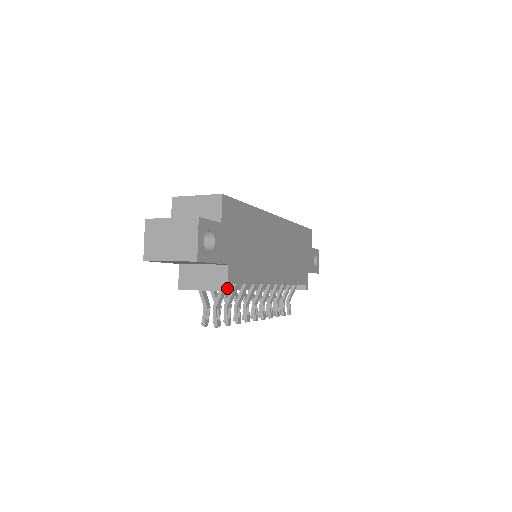
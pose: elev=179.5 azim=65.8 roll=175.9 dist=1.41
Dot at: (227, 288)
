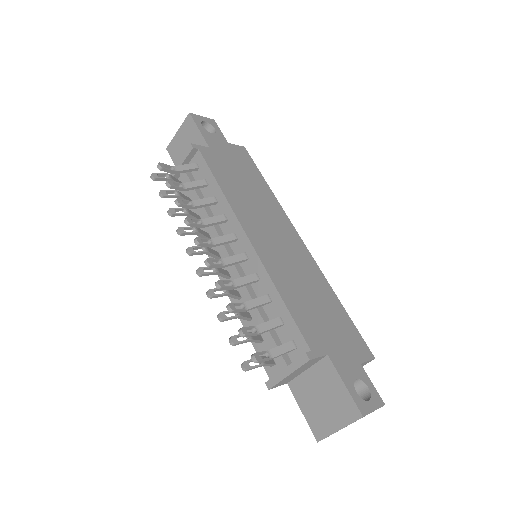
Dot at: (193, 144)
